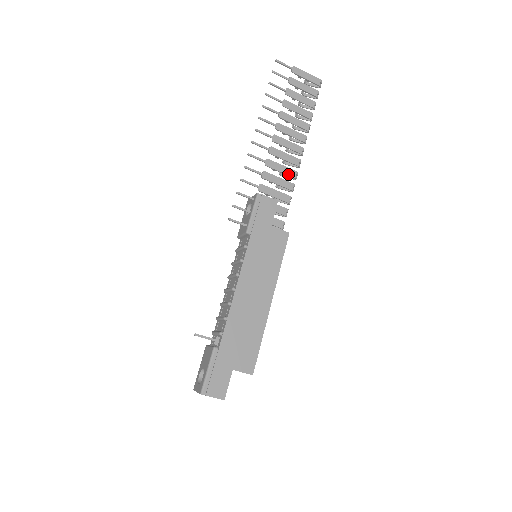
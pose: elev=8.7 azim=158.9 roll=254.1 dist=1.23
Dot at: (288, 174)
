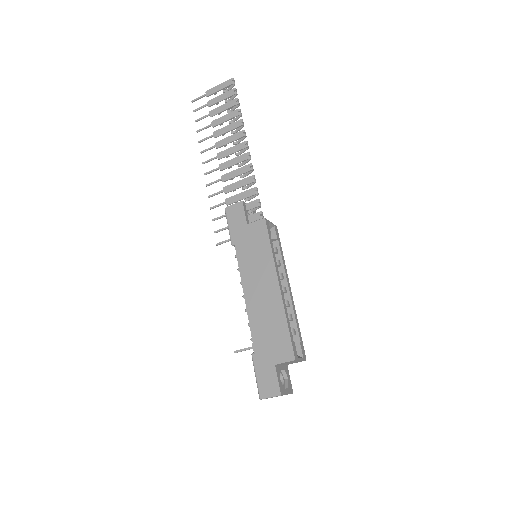
Dot at: (243, 172)
